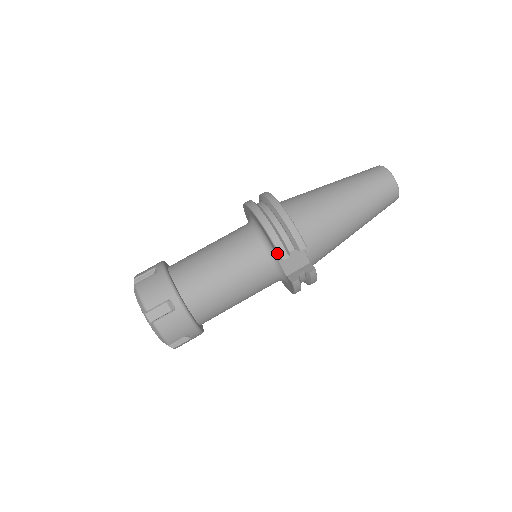
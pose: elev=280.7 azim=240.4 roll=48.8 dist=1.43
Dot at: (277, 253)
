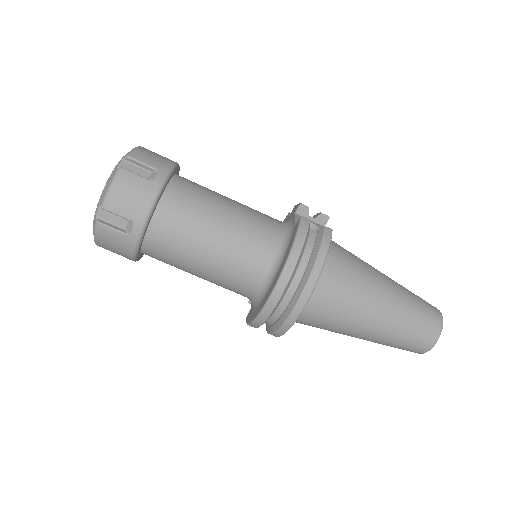
Dot at: (248, 317)
